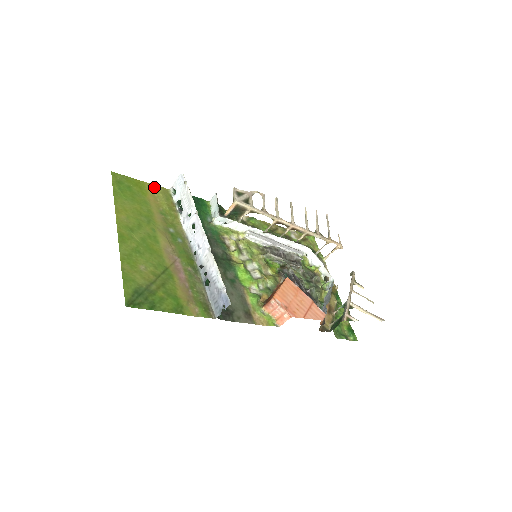
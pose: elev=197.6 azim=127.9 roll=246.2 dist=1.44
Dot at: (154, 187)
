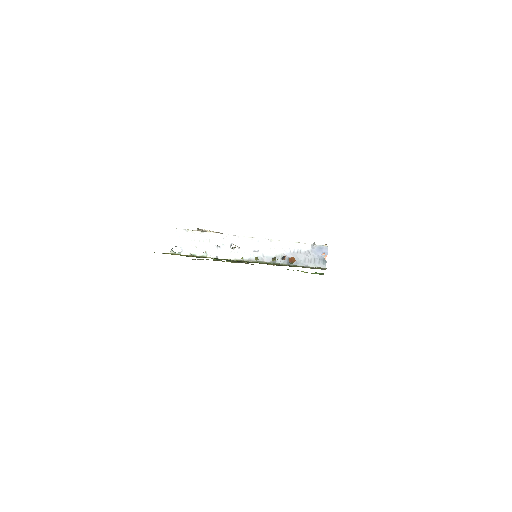
Dot at: occluded
